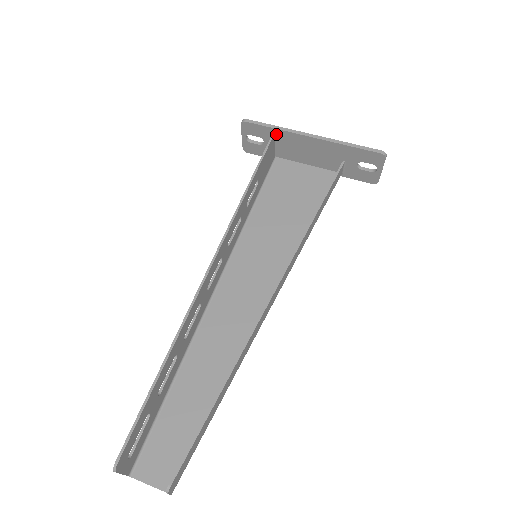
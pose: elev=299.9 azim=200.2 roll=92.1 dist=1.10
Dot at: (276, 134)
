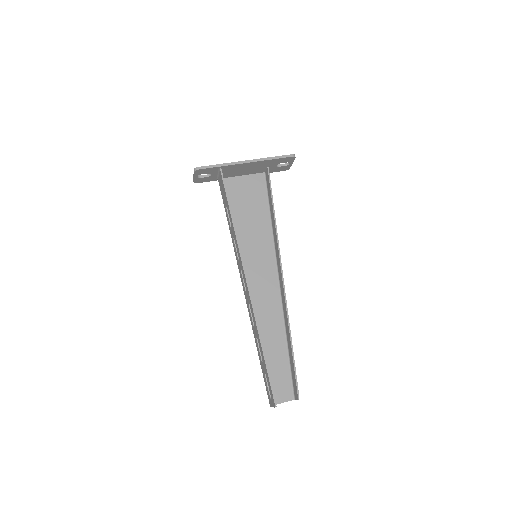
Dot at: (221, 169)
